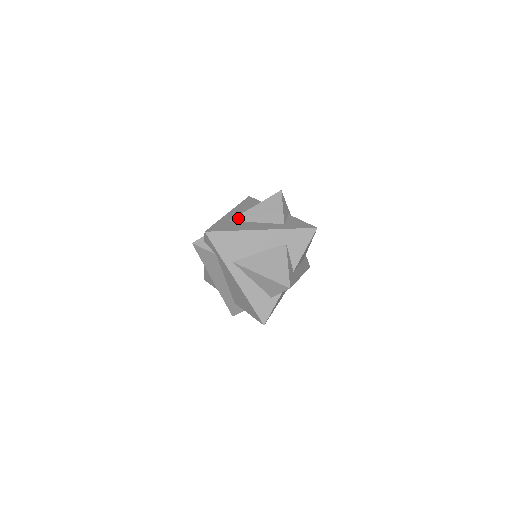
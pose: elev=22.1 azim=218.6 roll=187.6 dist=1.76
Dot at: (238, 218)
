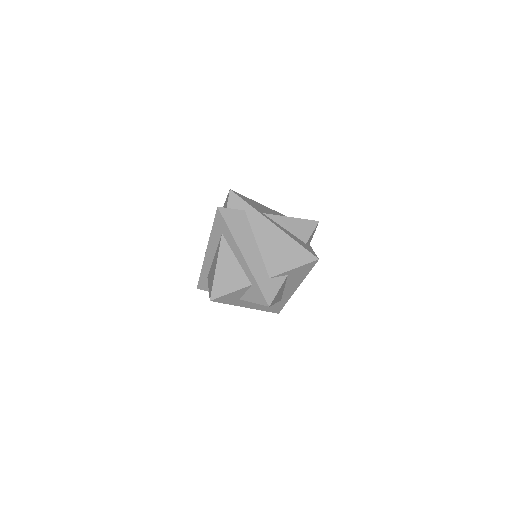
Dot at: occluded
